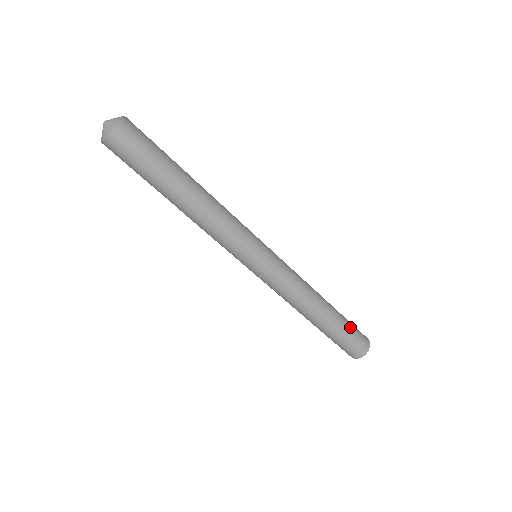
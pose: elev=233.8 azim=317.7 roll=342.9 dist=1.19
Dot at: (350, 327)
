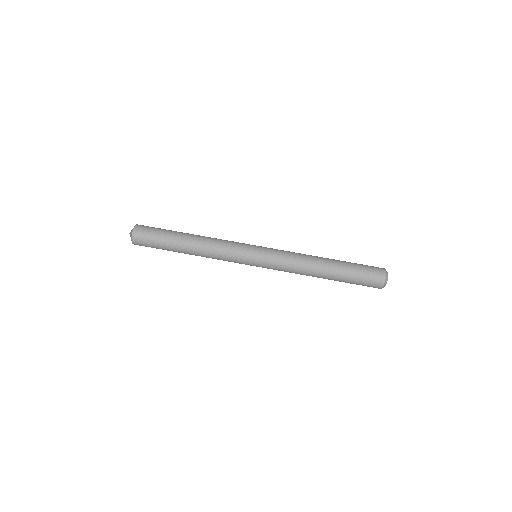
Dot at: (357, 264)
